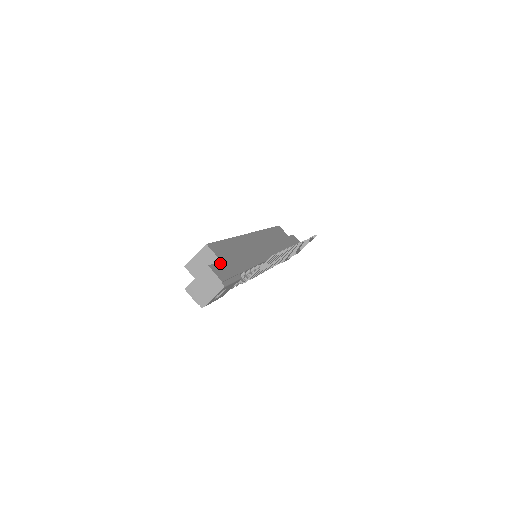
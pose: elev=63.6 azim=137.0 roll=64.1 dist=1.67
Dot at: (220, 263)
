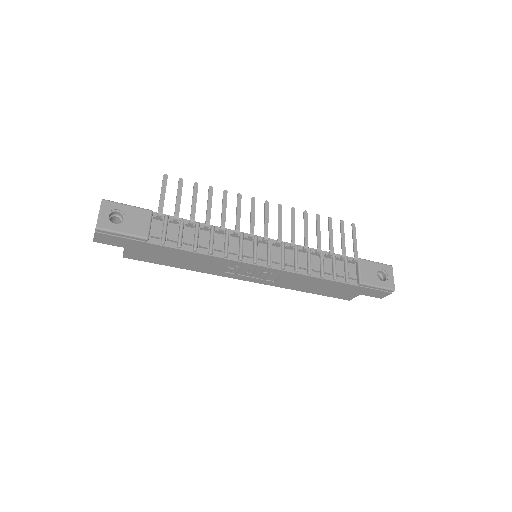
Dot at: occluded
